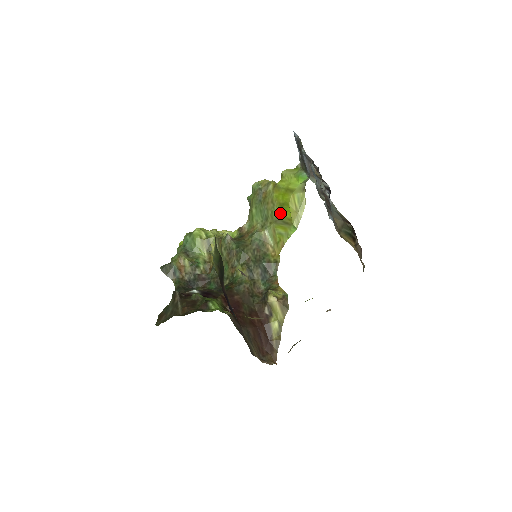
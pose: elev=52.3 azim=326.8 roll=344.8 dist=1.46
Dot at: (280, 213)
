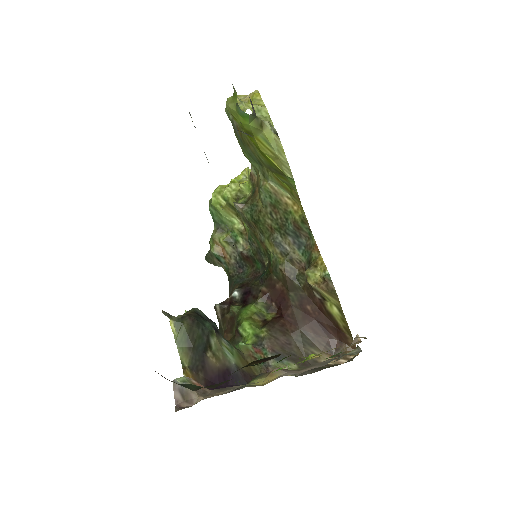
Dot at: (265, 159)
